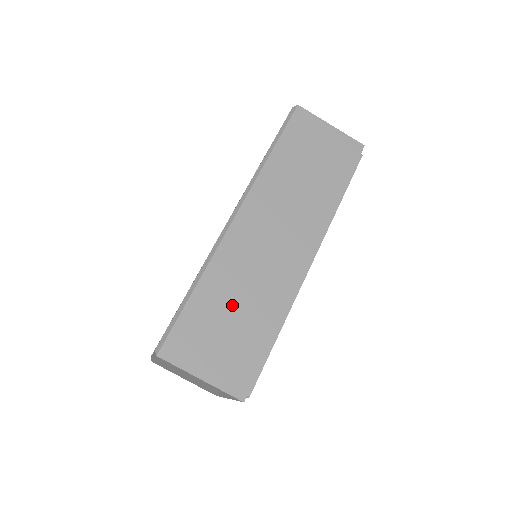
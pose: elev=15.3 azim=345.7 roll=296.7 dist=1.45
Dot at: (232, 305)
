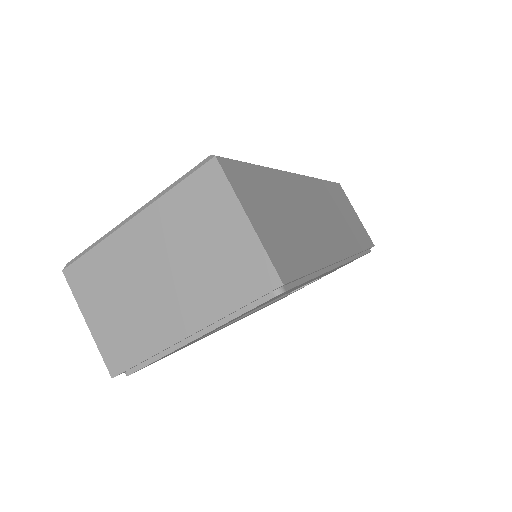
Dot at: (287, 210)
